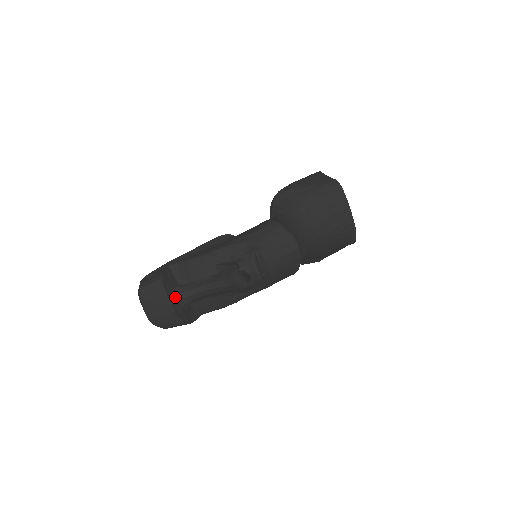
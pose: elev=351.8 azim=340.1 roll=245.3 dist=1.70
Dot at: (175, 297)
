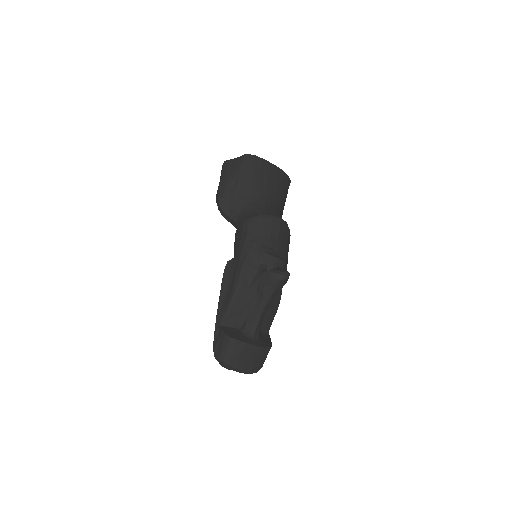
Dot at: (249, 338)
